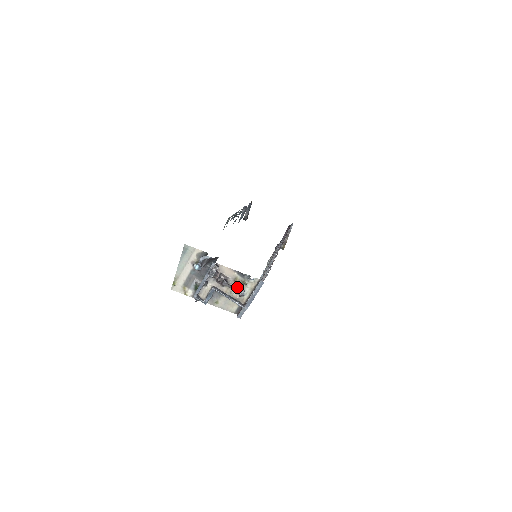
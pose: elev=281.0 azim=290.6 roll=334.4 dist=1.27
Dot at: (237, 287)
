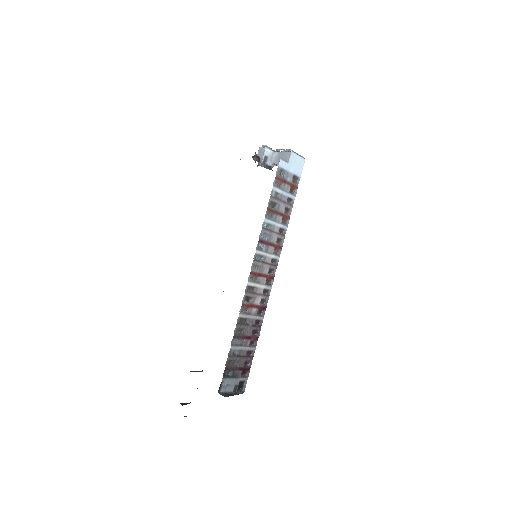
Dot at: occluded
